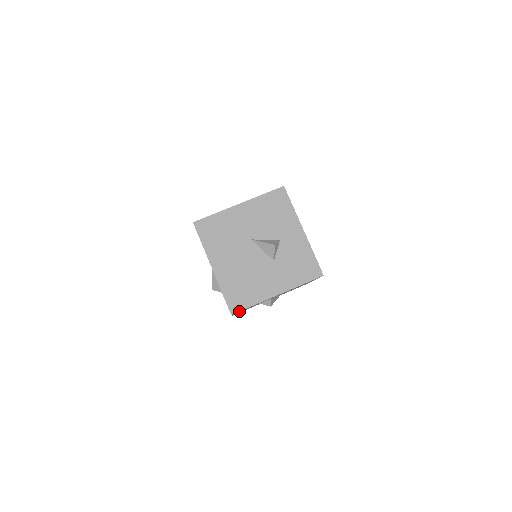
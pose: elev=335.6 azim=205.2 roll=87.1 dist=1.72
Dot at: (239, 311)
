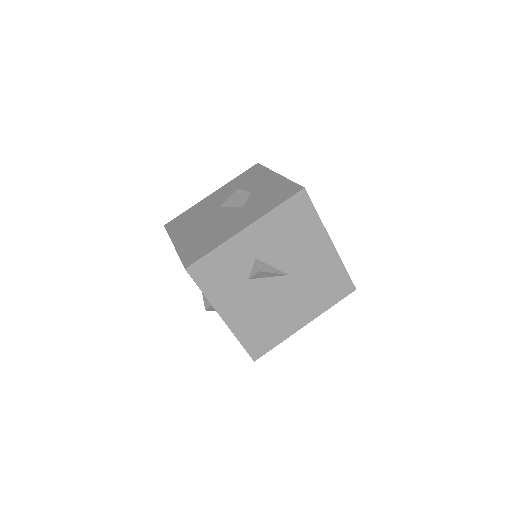
Dot at: (195, 262)
